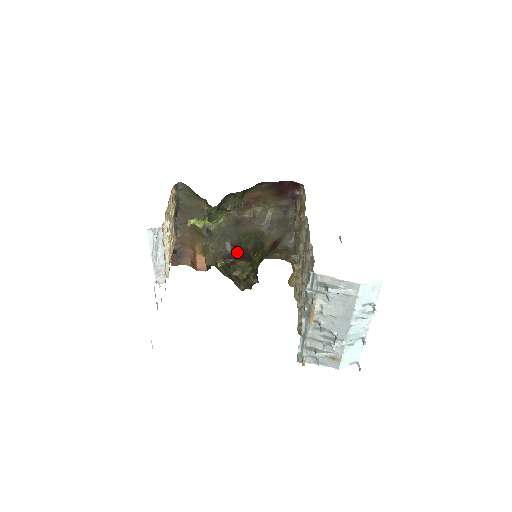
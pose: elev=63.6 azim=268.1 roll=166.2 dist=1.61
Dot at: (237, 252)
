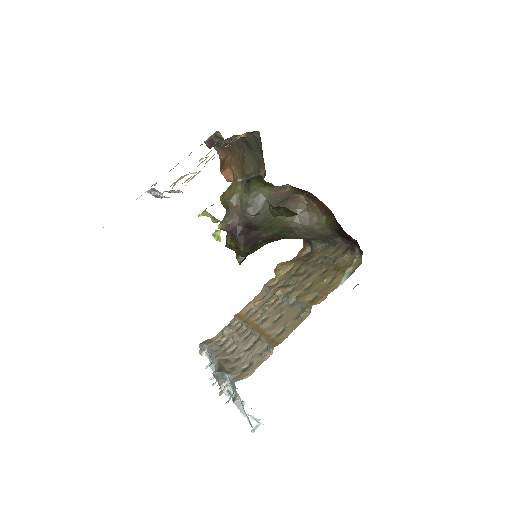
Dot at: (248, 231)
